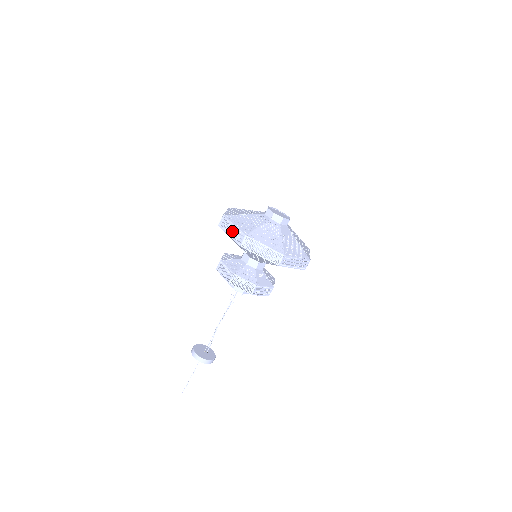
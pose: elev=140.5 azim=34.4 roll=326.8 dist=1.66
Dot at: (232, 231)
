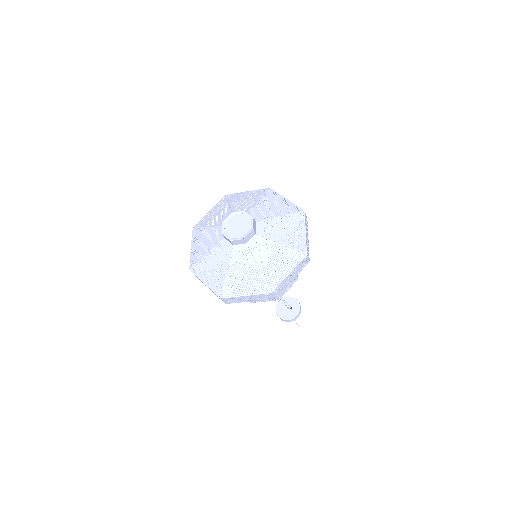
Dot at: occluded
